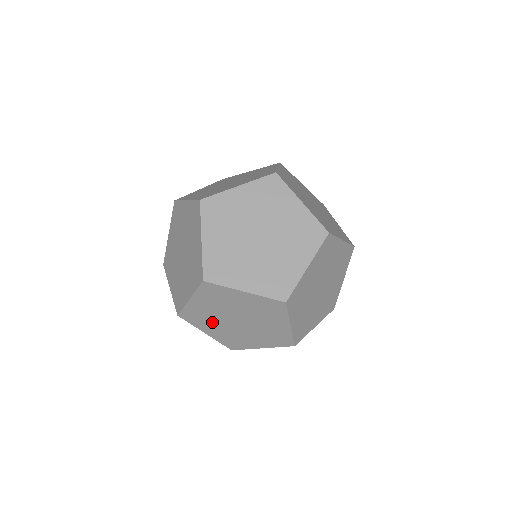
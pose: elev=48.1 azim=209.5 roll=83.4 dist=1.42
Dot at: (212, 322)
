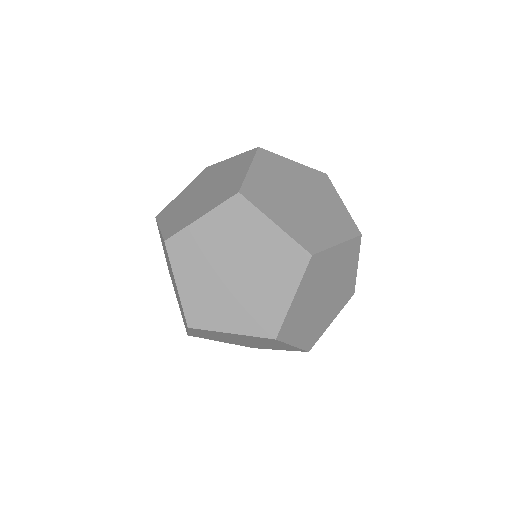
Dot at: (221, 339)
